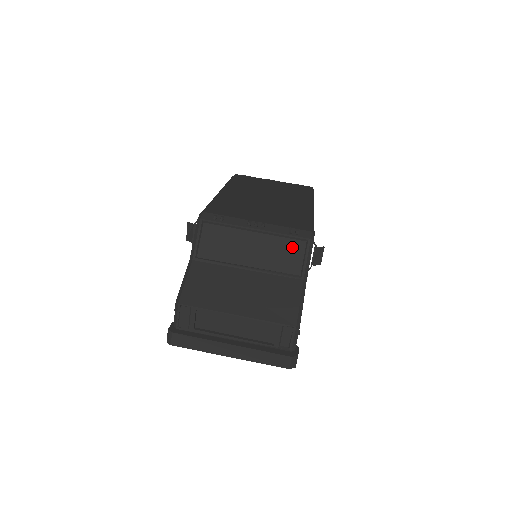
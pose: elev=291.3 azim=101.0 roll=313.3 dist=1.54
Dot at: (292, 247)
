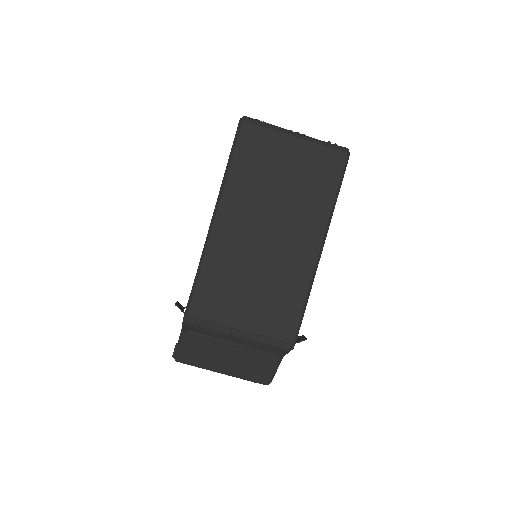
Dot at: (272, 347)
